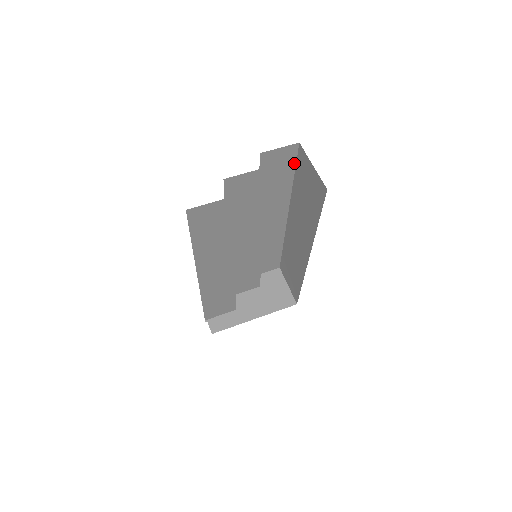
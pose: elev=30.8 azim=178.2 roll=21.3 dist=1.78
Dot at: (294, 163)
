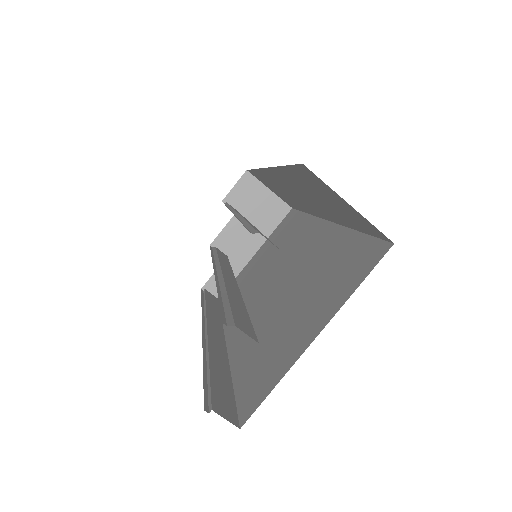
Dot at: occluded
